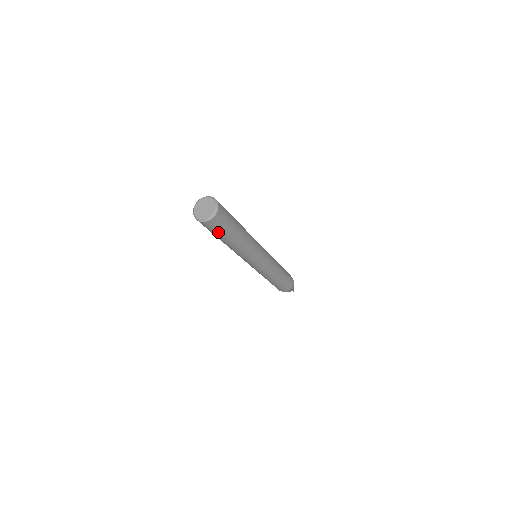
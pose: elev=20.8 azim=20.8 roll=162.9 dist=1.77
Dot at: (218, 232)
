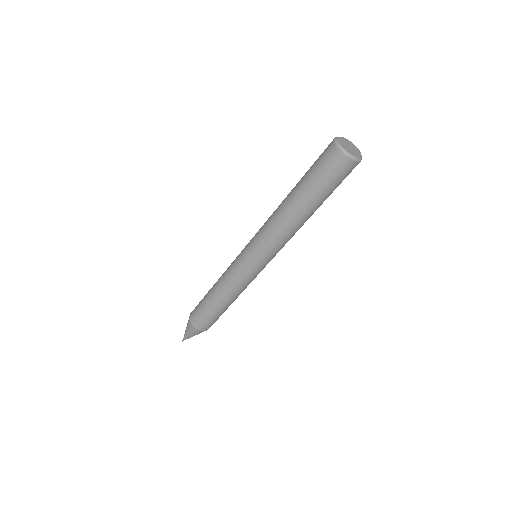
Dot at: (337, 186)
